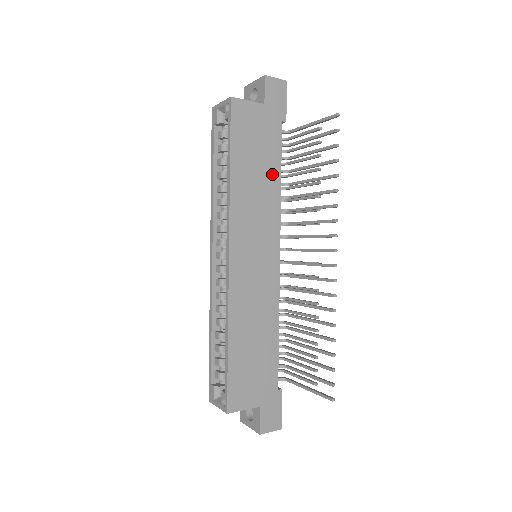
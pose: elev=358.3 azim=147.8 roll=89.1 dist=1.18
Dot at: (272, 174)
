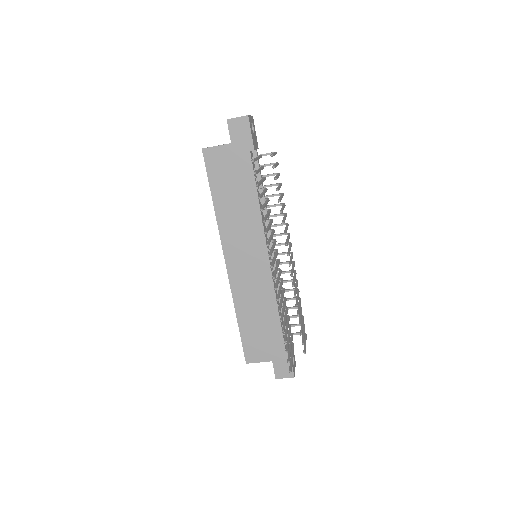
Dot at: (249, 196)
